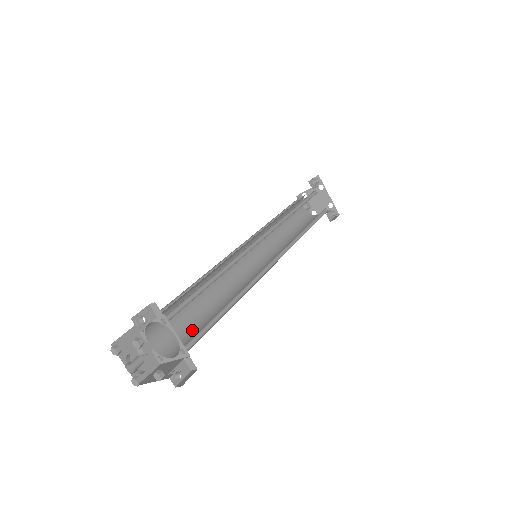
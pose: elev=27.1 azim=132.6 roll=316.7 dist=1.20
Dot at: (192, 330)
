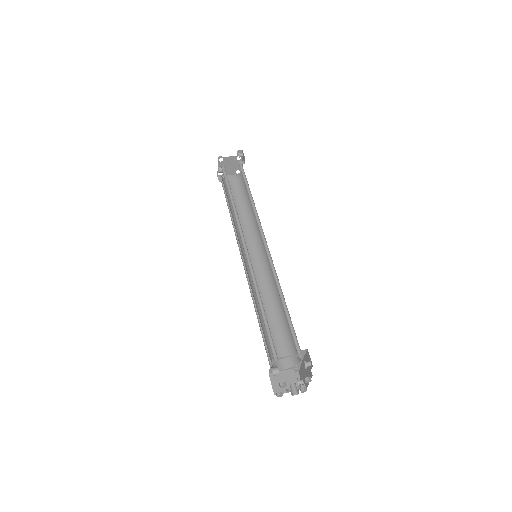
Dot at: occluded
